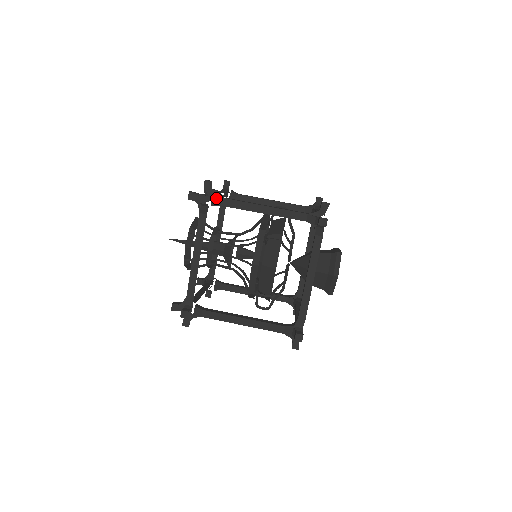
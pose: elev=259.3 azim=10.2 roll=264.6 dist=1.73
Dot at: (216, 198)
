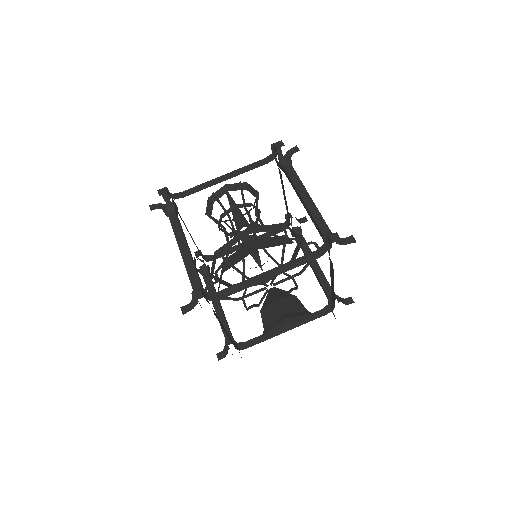
Dot at: (288, 160)
